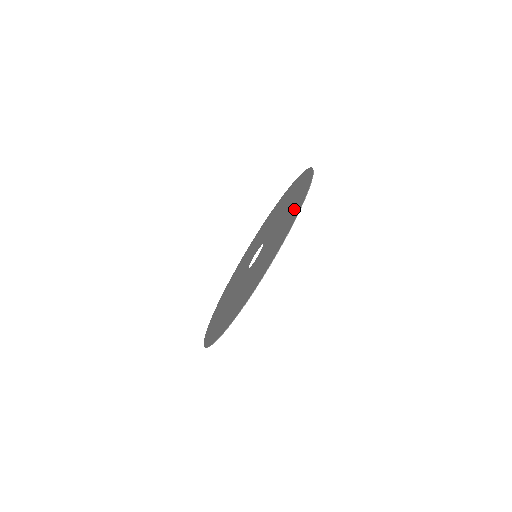
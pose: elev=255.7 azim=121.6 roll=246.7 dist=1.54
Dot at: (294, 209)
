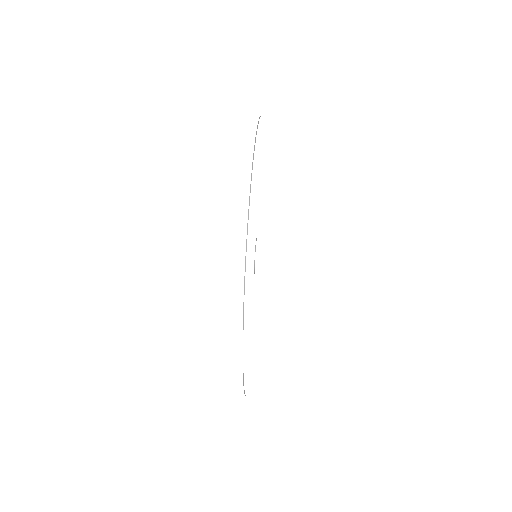
Dot at: occluded
